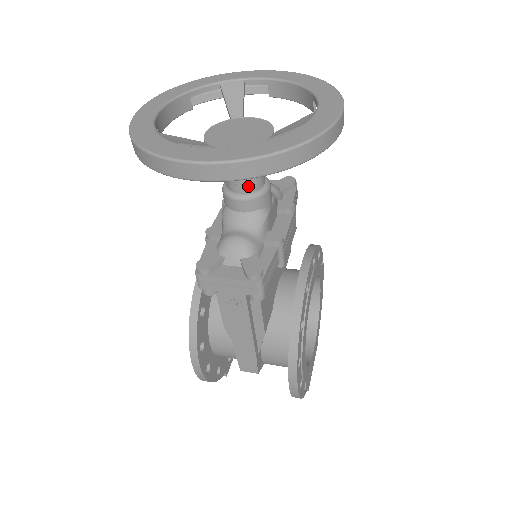
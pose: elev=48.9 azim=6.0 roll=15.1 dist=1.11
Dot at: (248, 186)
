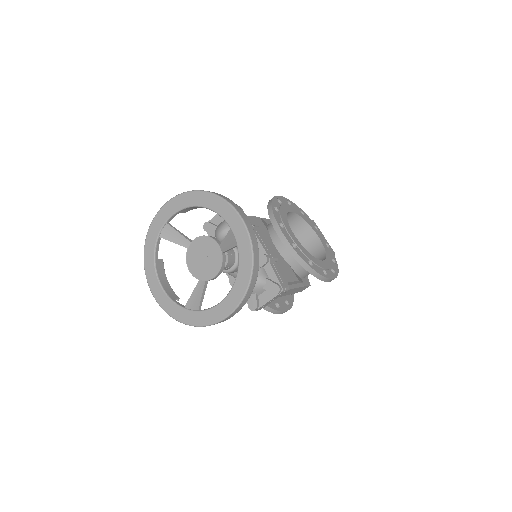
Dot at: (231, 264)
